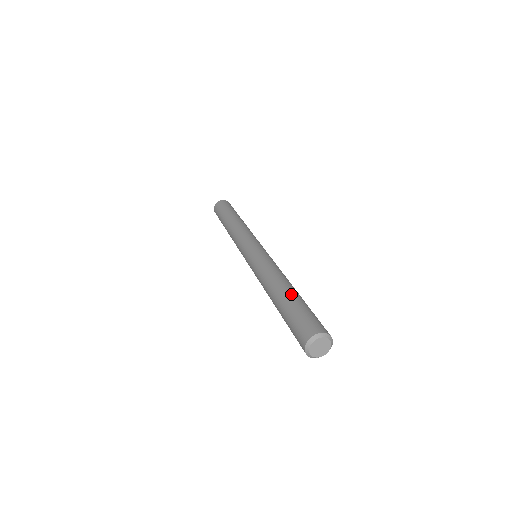
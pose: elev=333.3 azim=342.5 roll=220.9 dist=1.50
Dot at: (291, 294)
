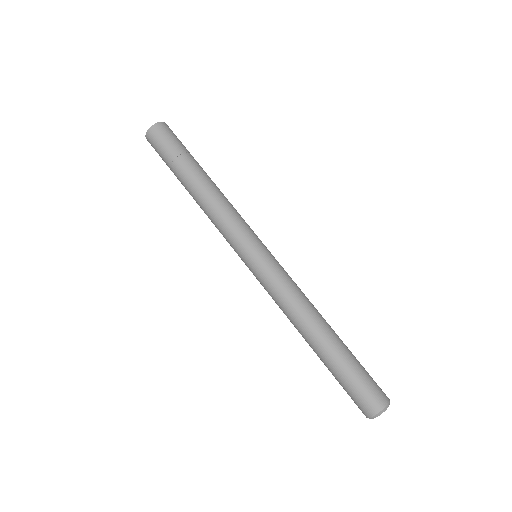
Dot at: (324, 357)
